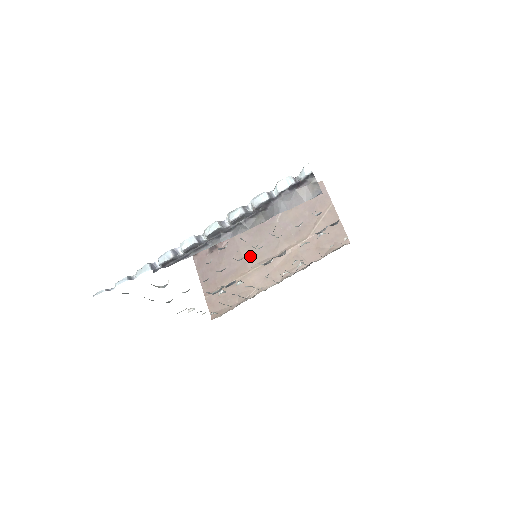
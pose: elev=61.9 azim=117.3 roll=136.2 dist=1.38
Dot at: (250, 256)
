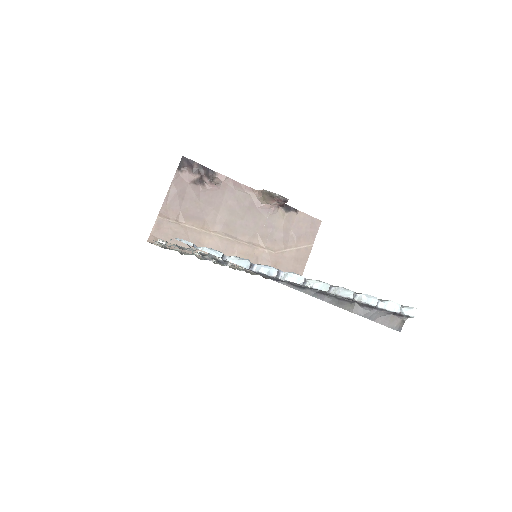
Dot at: (224, 221)
